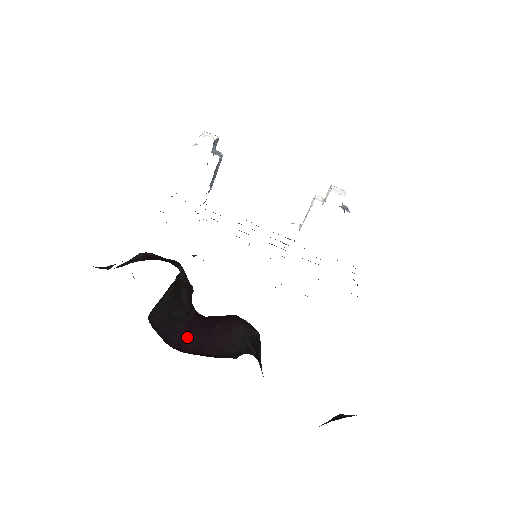
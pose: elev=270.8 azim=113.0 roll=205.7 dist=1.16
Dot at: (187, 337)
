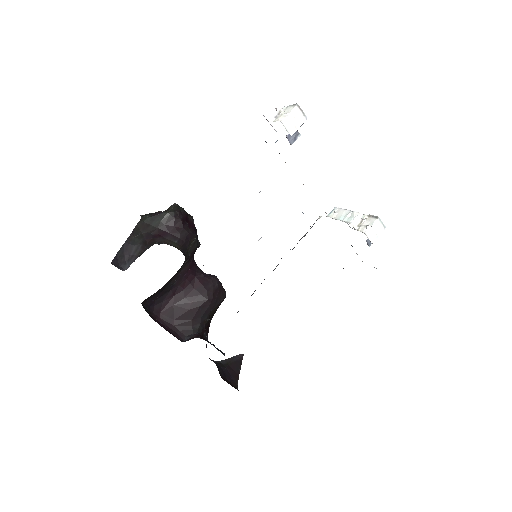
Dot at: (168, 304)
